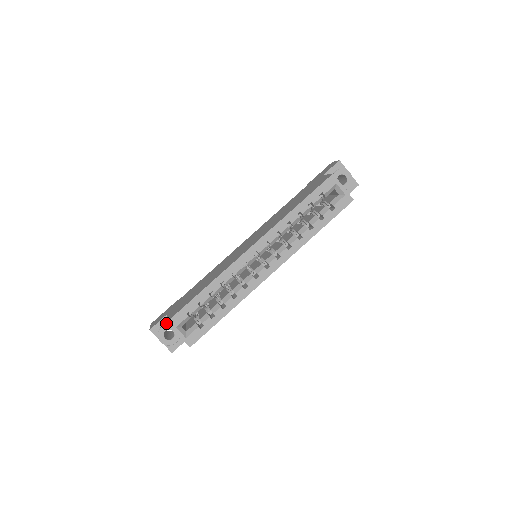
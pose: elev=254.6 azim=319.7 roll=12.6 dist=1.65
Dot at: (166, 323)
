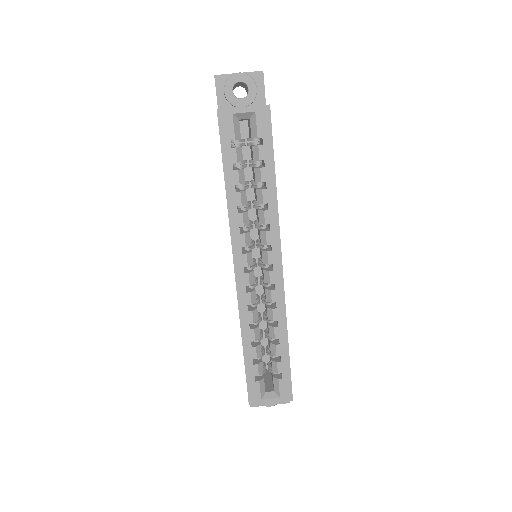
Dot at: occluded
